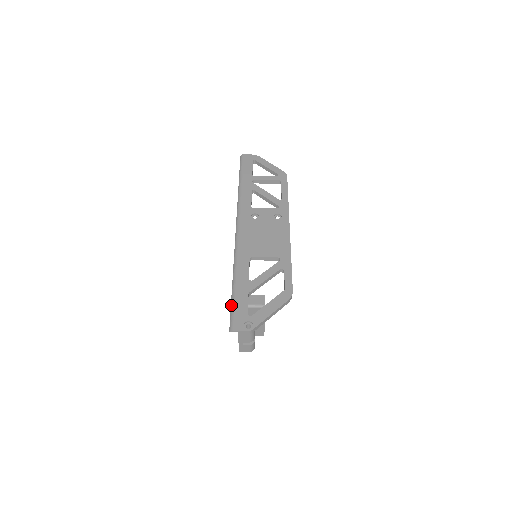
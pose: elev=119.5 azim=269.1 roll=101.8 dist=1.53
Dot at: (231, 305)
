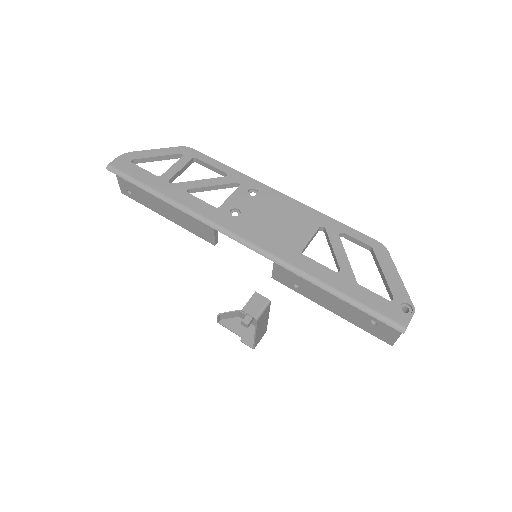
Dot at: (365, 311)
